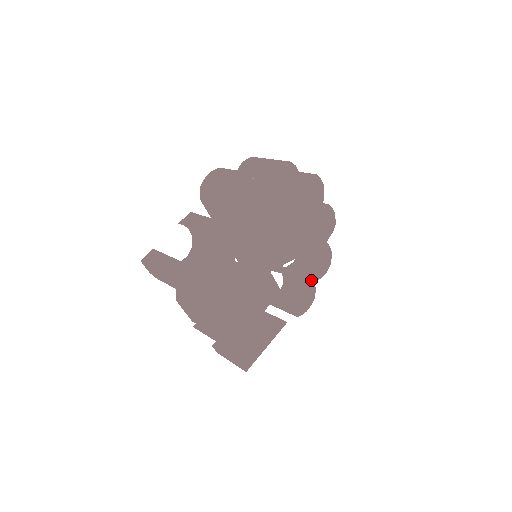
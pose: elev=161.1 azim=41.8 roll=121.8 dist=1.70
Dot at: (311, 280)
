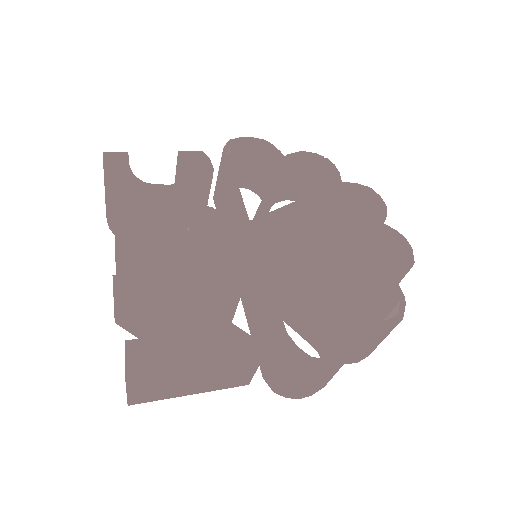
Dot at: (347, 313)
